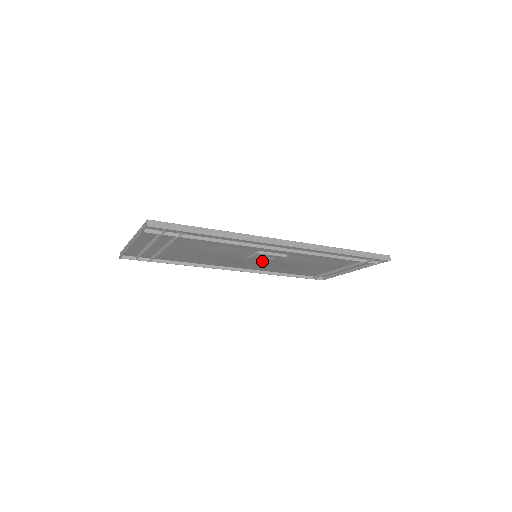
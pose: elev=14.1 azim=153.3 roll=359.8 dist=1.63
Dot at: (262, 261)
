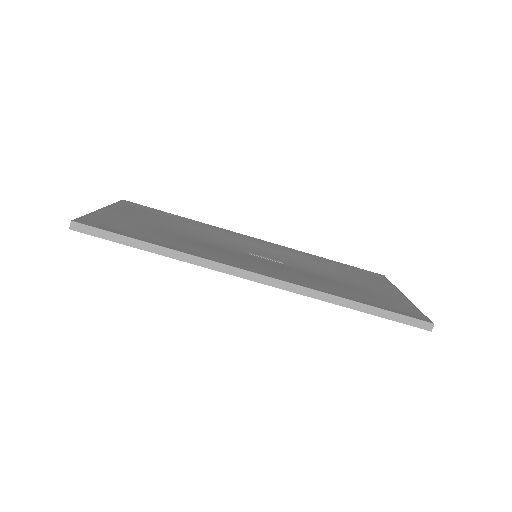
Dot at: occluded
